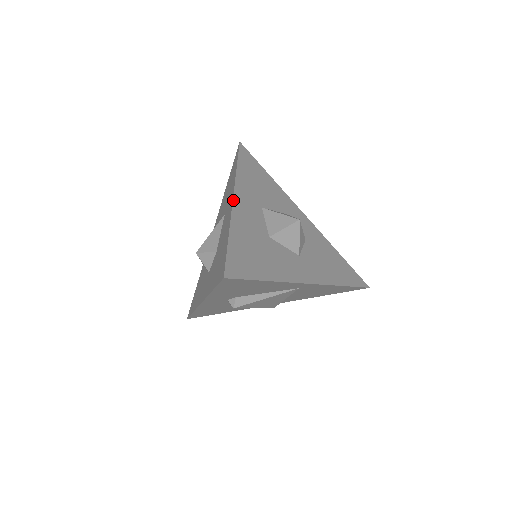
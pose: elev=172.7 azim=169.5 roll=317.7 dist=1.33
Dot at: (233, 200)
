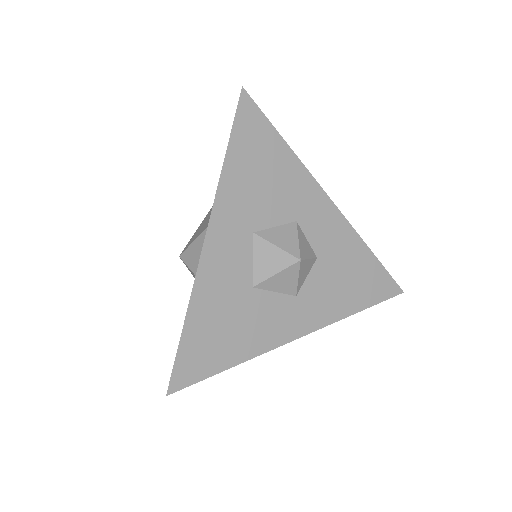
Dot at: (203, 246)
